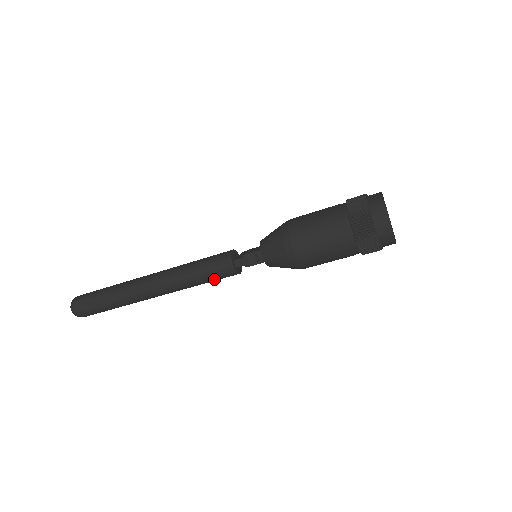
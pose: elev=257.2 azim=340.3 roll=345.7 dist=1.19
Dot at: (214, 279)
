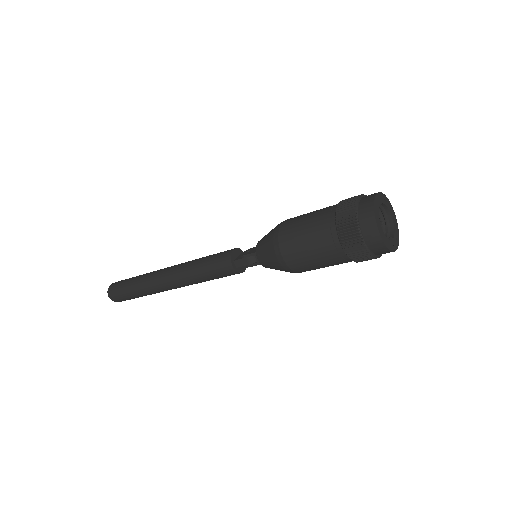
Dot at: (219, 277)
